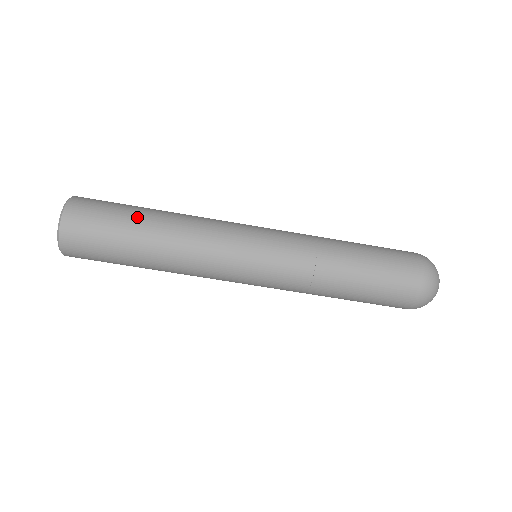
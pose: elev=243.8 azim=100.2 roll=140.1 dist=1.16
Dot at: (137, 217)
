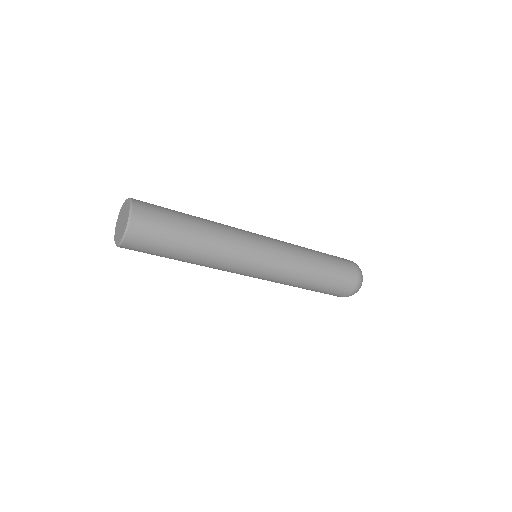
Dot at: (183, 241)
